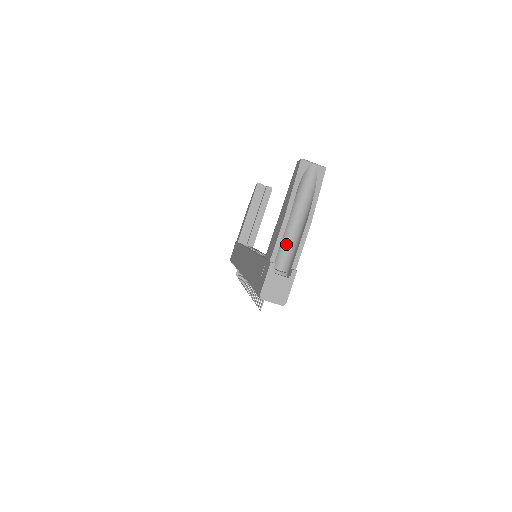
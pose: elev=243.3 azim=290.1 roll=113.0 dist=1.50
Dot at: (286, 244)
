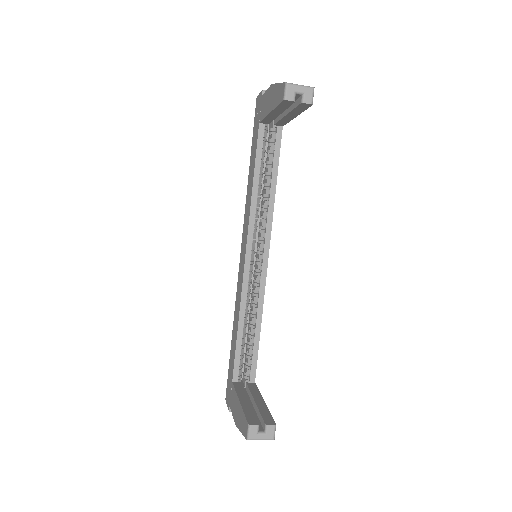
Dot at: occluded
